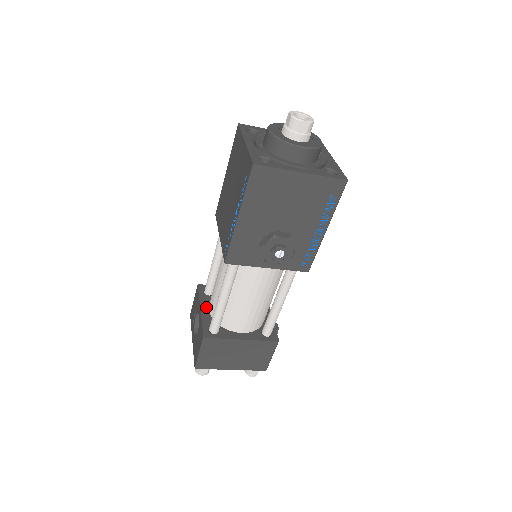
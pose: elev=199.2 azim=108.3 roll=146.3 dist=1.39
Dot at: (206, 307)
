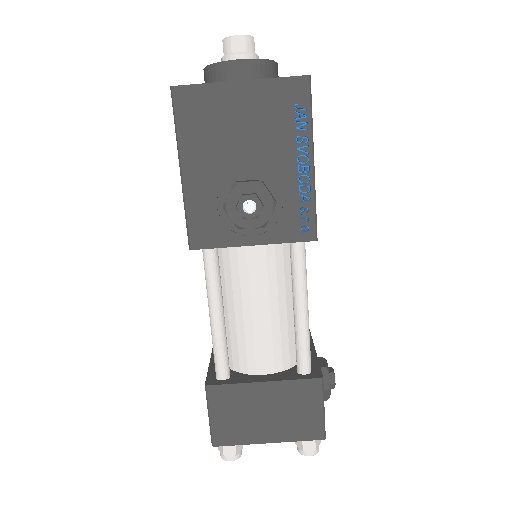
Dot at: occluded
